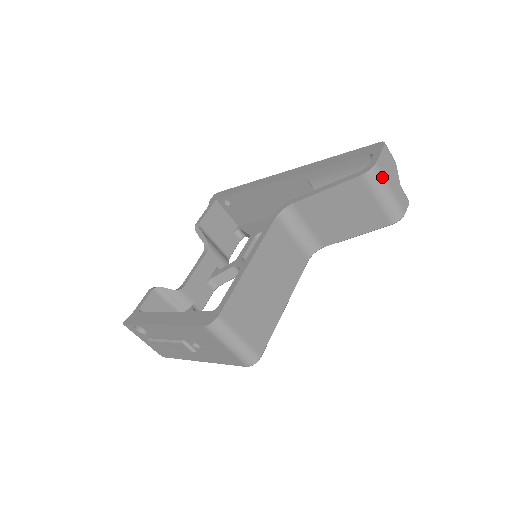
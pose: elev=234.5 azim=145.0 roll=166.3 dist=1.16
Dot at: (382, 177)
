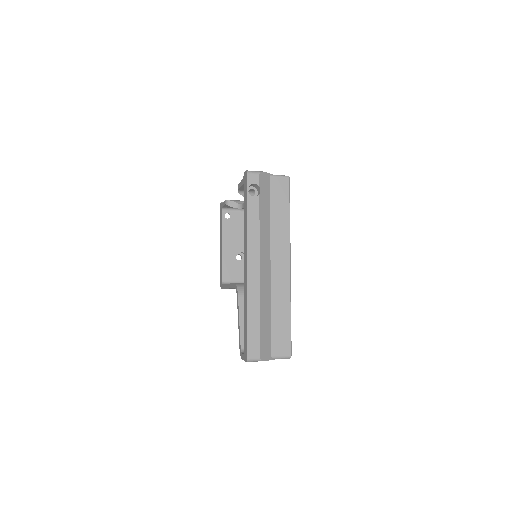
Dot at: occluded
